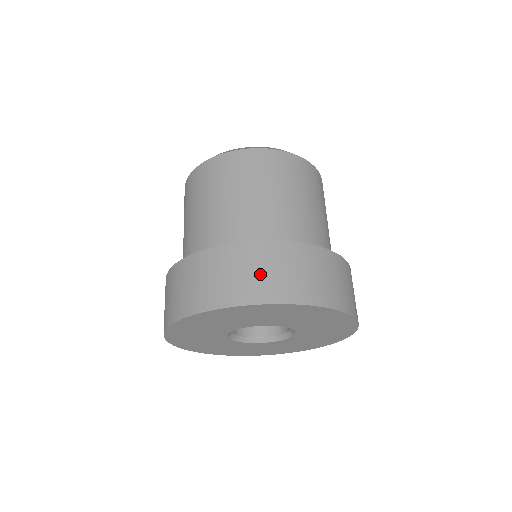
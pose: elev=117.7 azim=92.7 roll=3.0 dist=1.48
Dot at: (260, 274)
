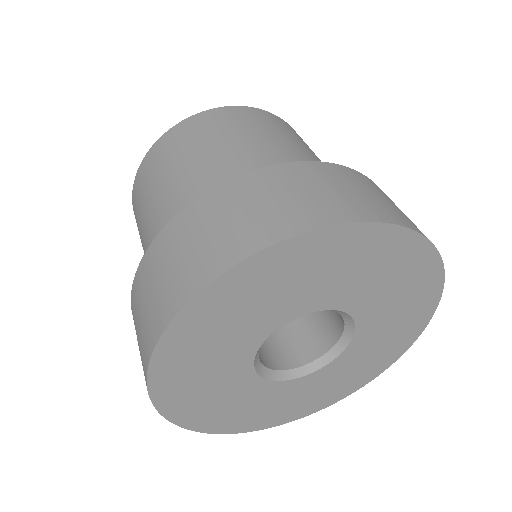
Dot at: (206, 238)
